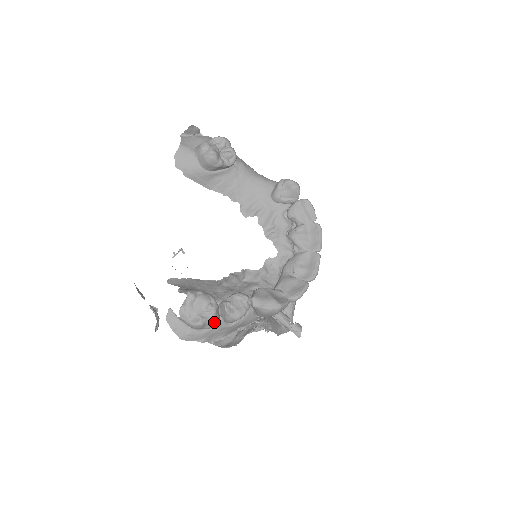
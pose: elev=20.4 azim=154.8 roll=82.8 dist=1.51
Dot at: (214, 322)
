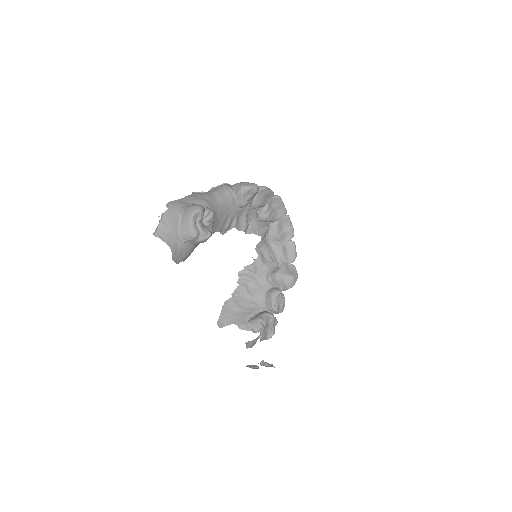
Dot at: occluded
